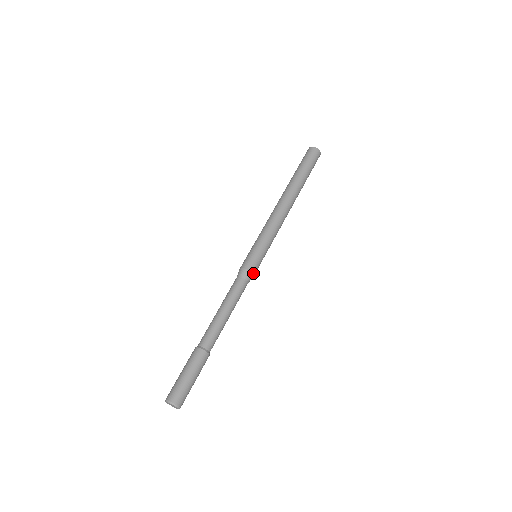
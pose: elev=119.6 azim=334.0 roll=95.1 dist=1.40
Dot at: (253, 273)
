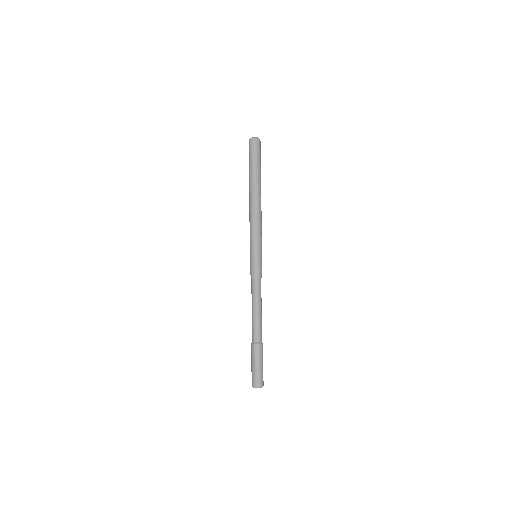
Dot at: occluded
